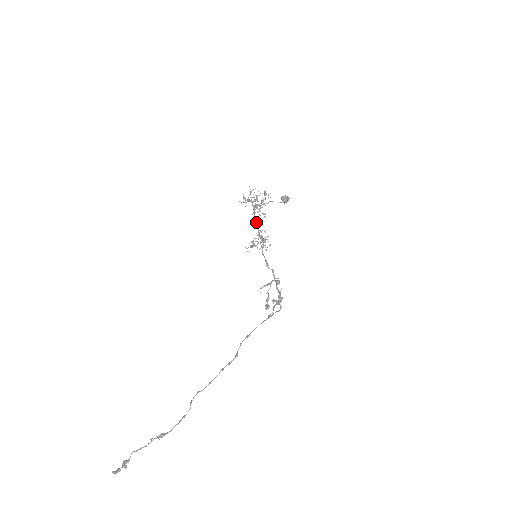
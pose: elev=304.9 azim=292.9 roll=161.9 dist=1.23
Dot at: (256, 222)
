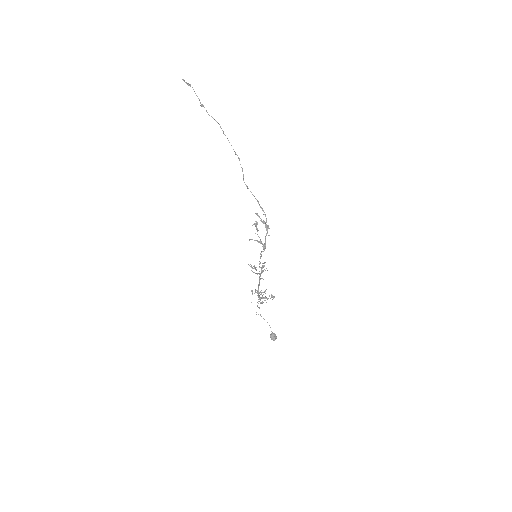
Dot at: (259, 284)
